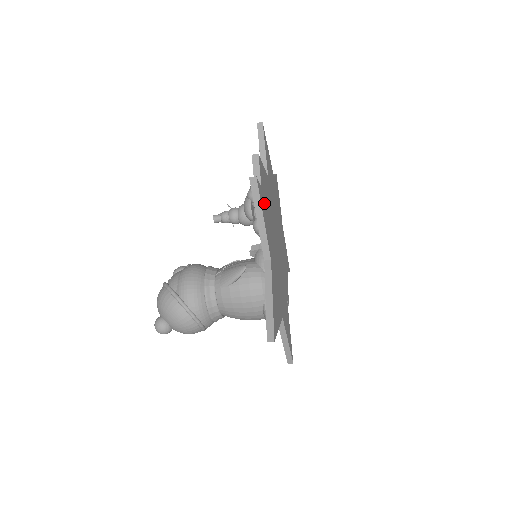
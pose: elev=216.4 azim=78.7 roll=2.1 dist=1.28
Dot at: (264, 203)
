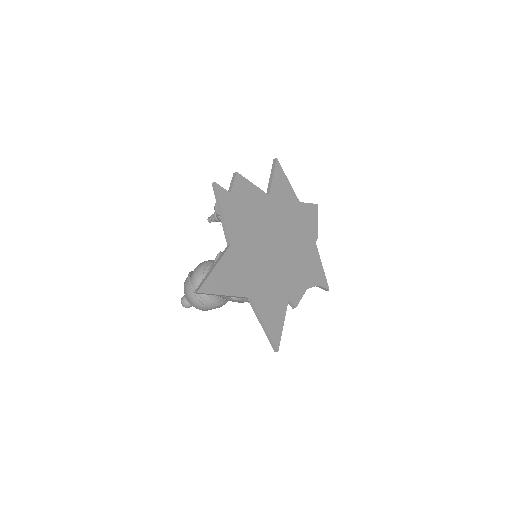
Dot at: (234, 205)
